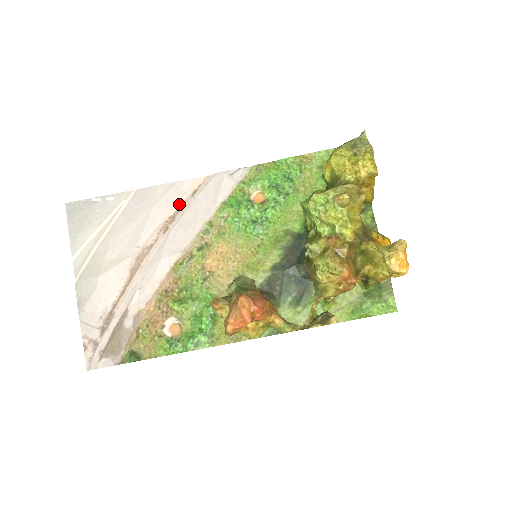
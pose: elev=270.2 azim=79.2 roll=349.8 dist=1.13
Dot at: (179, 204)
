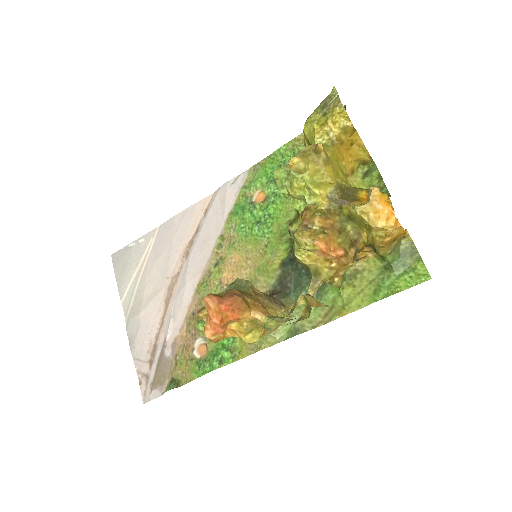
Dot at: (195, 227)
